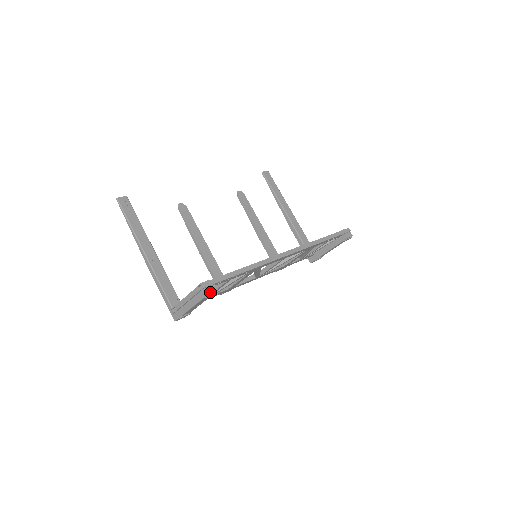
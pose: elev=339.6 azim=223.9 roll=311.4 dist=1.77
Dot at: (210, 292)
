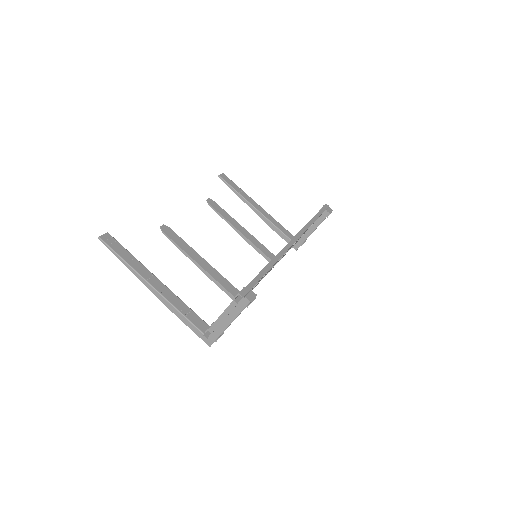
Dot at: (251, 299)
